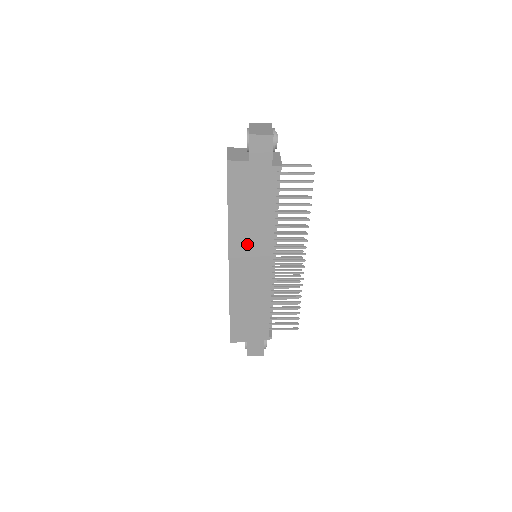
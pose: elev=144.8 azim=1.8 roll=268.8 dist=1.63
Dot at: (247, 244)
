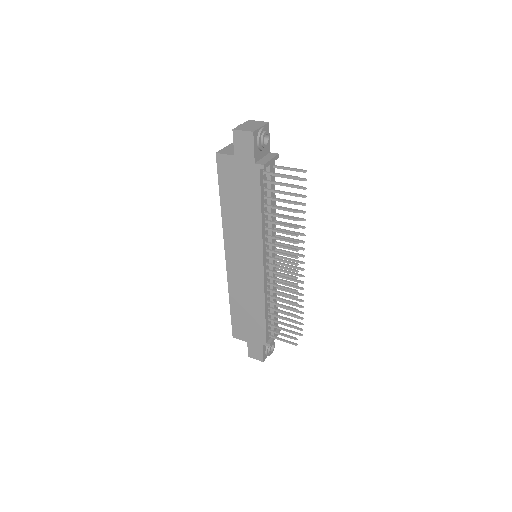
Dot at: (239, 240)
